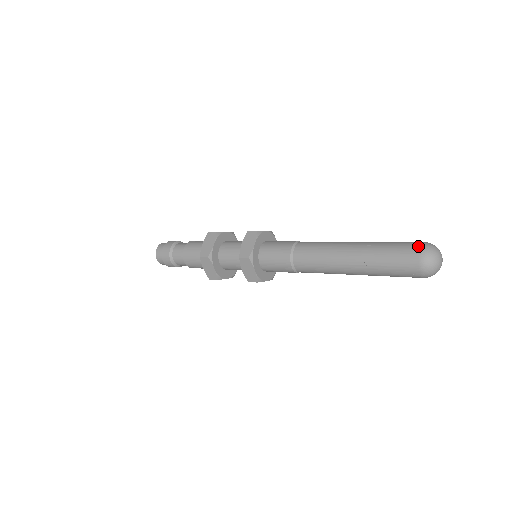
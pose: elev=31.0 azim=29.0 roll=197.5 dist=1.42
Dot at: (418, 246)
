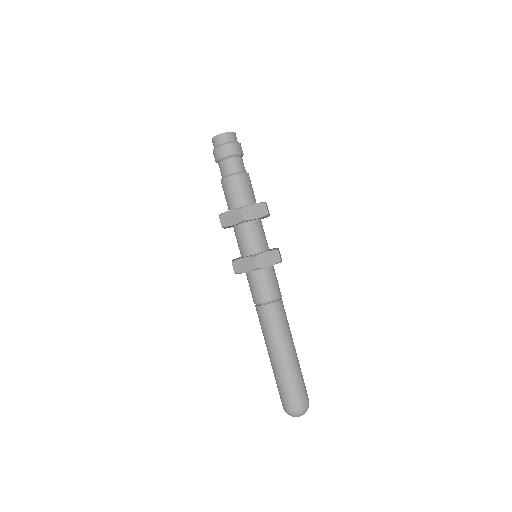
Dot at: (293, 407)
